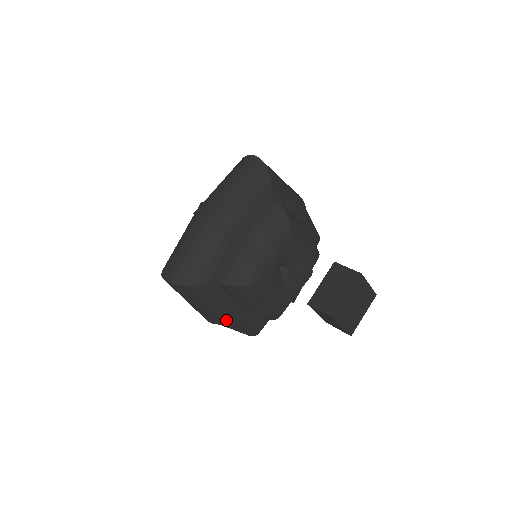
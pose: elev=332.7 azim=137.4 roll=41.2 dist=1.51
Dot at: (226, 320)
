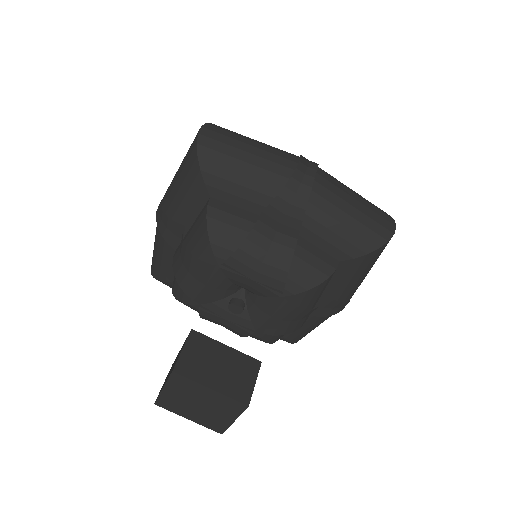
Dot at: occluded
